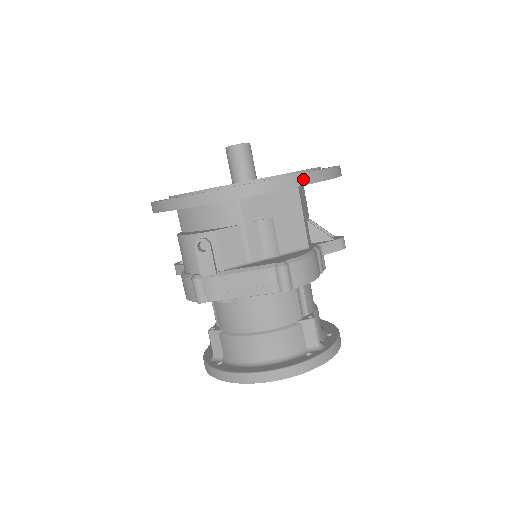
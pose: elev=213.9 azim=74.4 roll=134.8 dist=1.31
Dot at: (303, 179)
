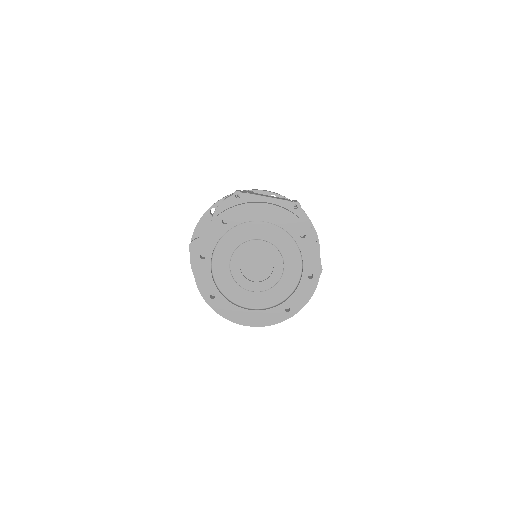
Dot at: (308, 217)
